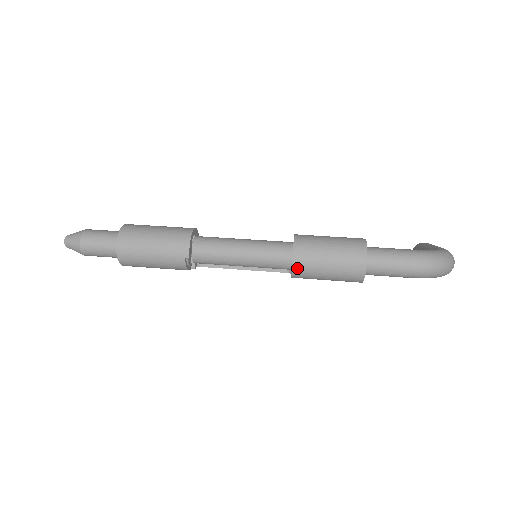
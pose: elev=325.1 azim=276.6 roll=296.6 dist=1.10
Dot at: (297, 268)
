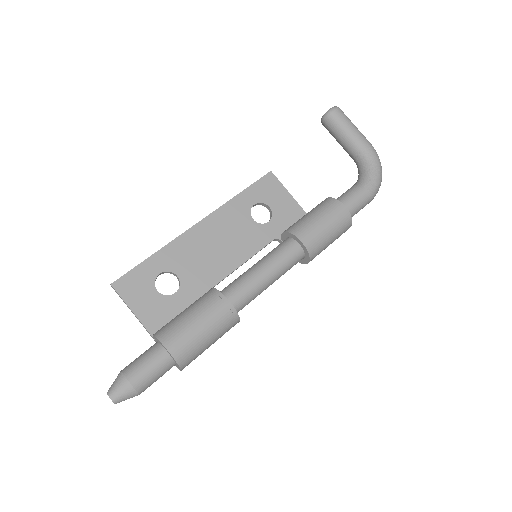
Dot at: occluded
